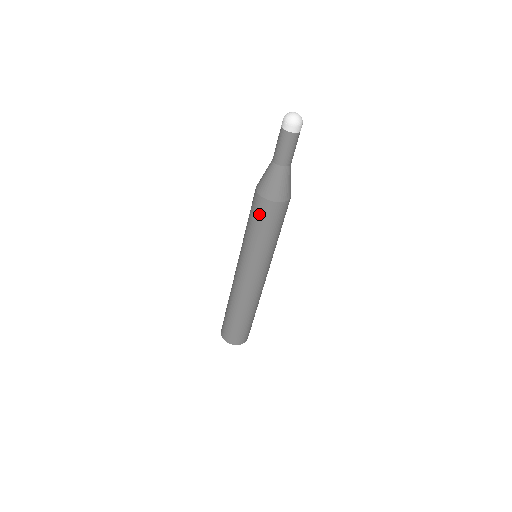
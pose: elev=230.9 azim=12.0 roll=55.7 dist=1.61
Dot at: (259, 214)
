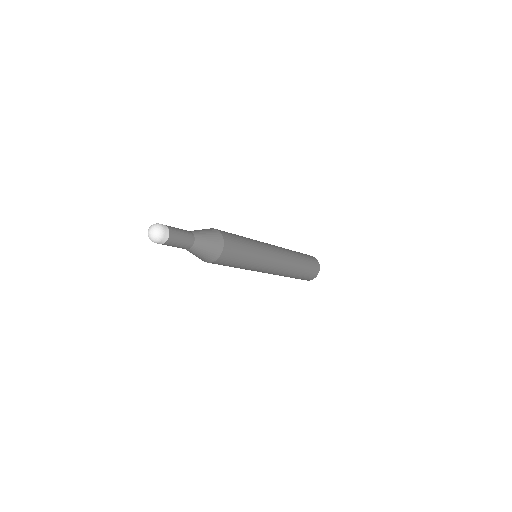
Dot at: occluded
